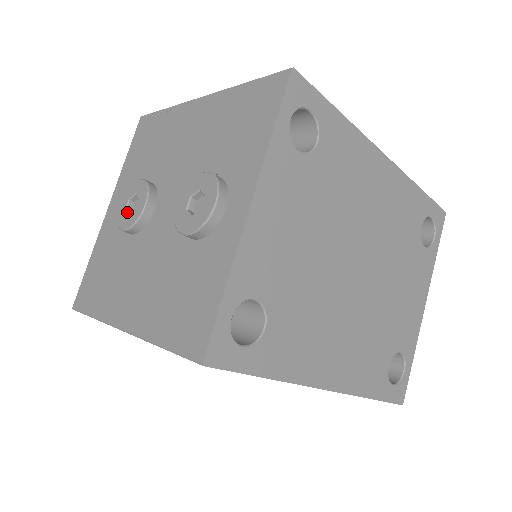
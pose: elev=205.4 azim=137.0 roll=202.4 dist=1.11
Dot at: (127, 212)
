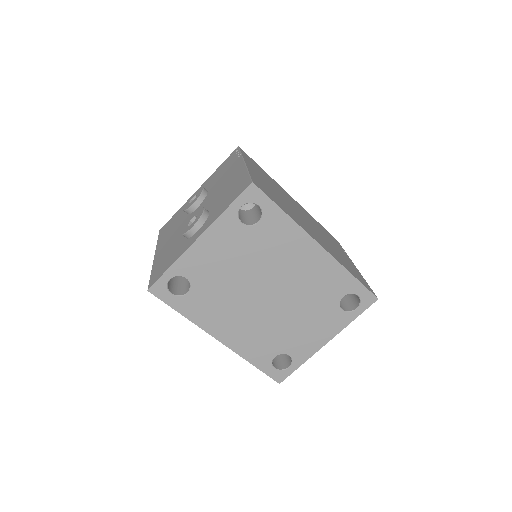
Dot at: (190, 201)
